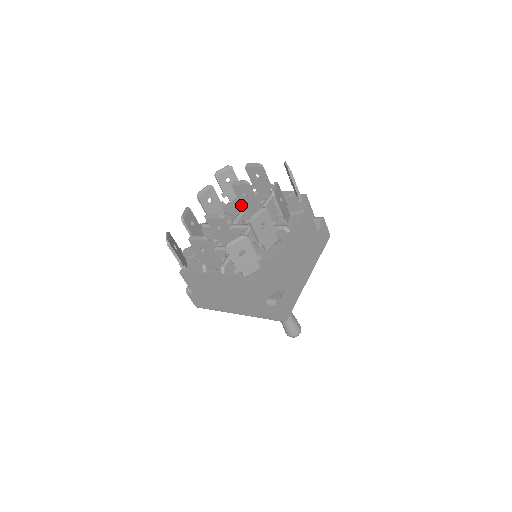
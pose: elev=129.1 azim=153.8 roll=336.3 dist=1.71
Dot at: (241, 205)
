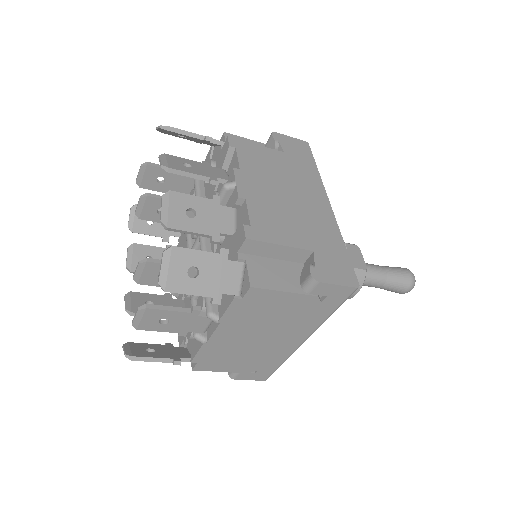
Dot at: occluded
